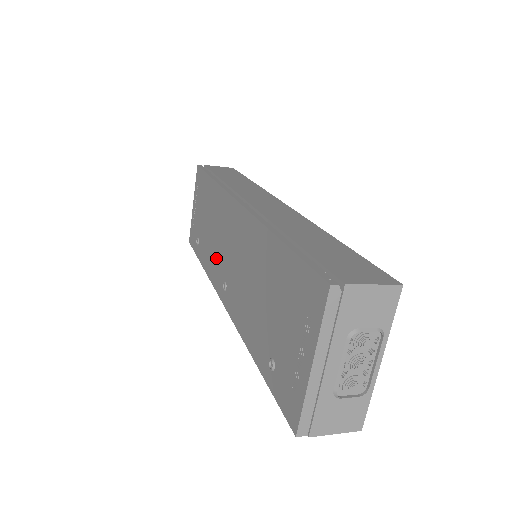
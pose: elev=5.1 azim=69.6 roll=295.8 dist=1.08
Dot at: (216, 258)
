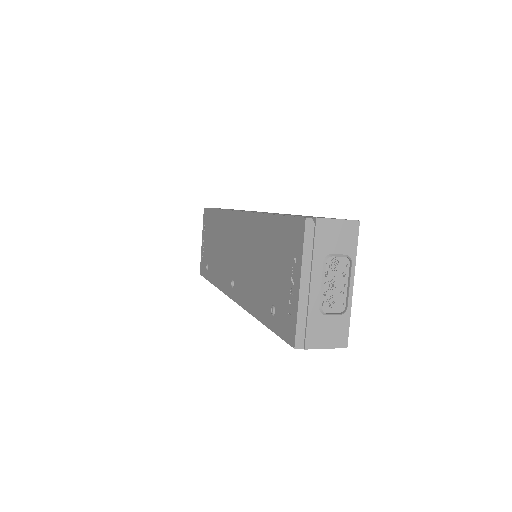
Dot at: (224, 267)
